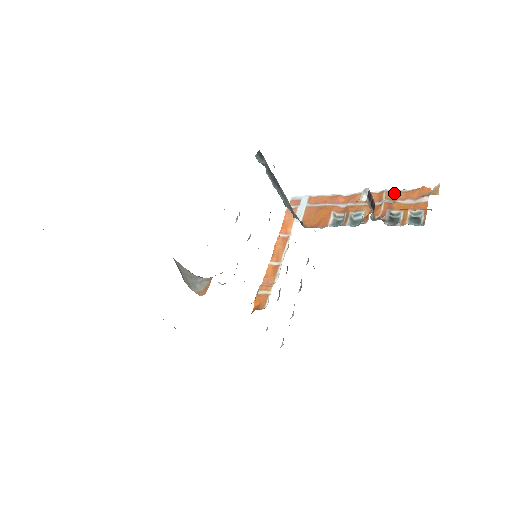
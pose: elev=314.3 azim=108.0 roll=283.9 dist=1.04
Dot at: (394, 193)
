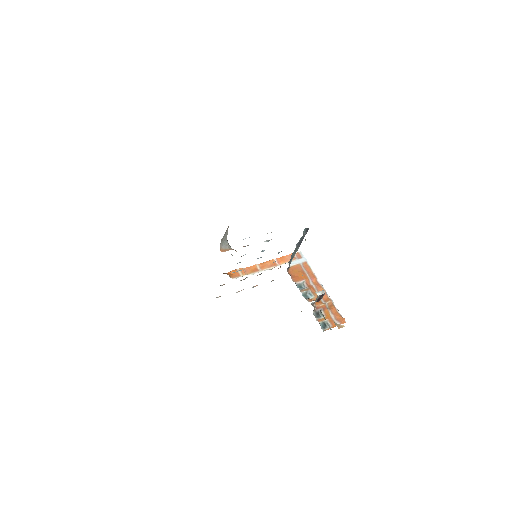
Dot at: (333, 306)
